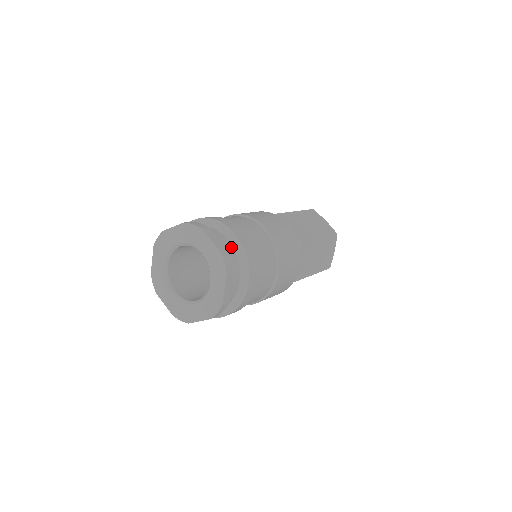
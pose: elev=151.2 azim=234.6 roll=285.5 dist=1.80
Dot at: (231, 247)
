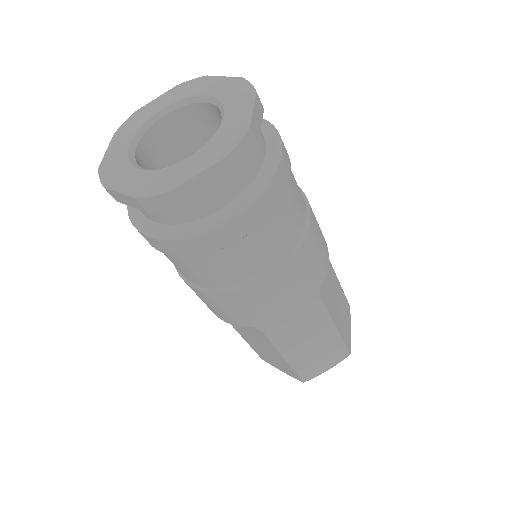
Dot at: occluded
